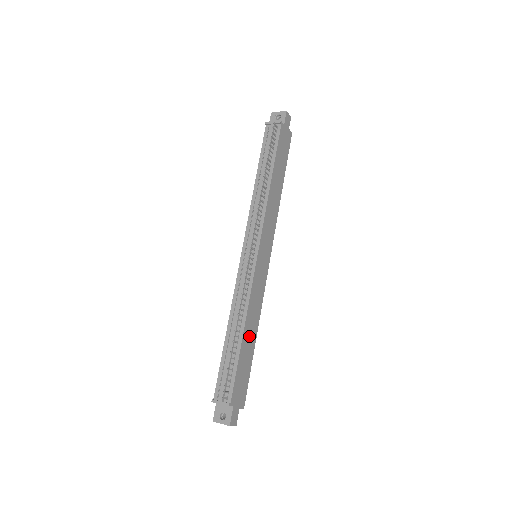
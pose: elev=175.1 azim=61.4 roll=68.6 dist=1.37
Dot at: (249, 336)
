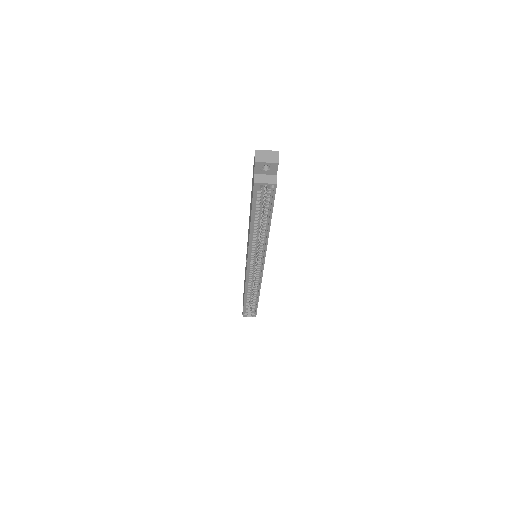
Dot at: occluded
